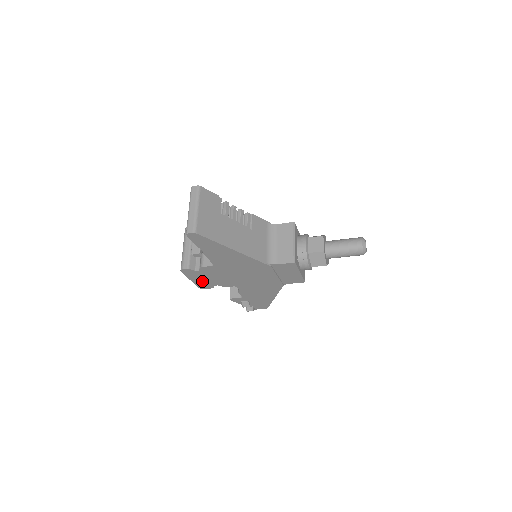
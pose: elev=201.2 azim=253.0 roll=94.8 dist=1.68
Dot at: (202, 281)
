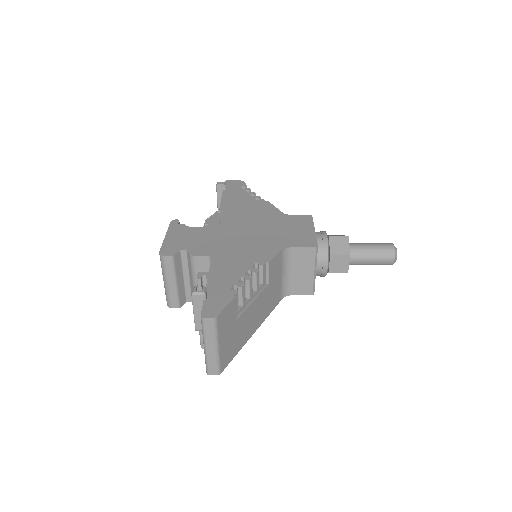
Dot at: occluded
